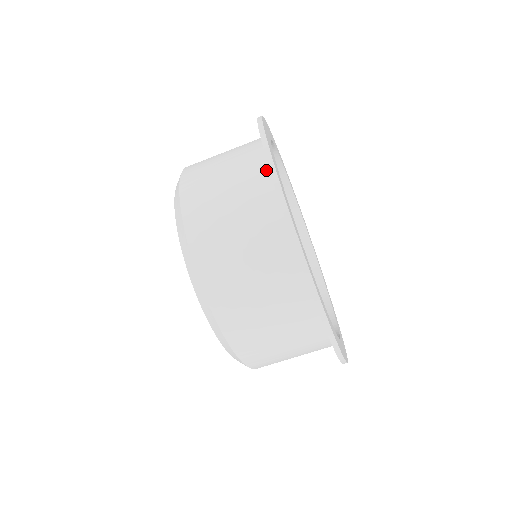
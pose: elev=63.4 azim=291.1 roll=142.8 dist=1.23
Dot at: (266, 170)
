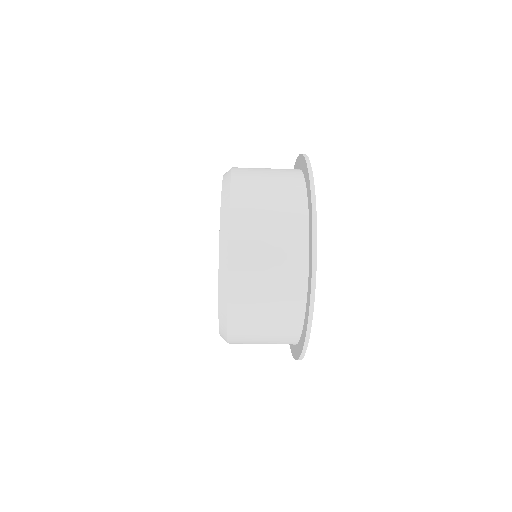
Dot at: (305, 216)
